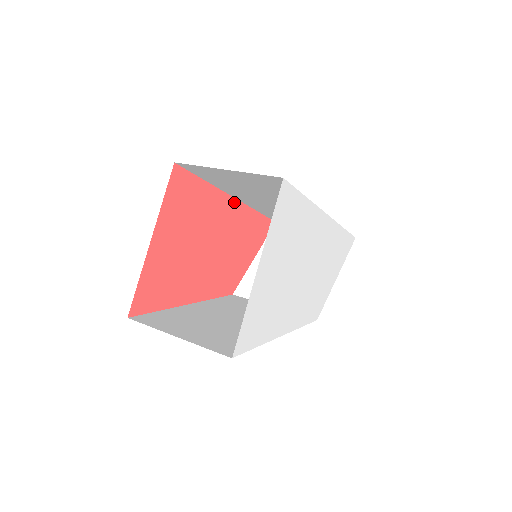
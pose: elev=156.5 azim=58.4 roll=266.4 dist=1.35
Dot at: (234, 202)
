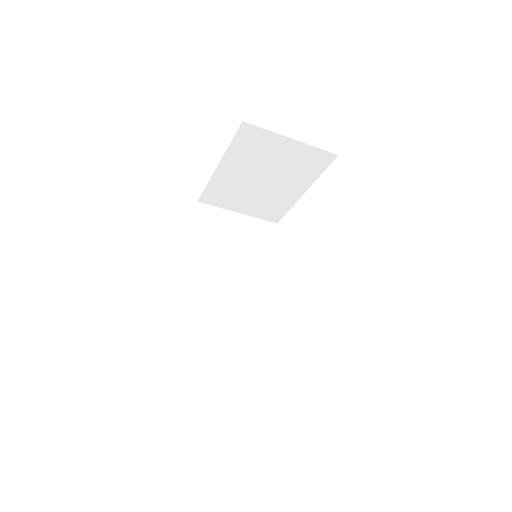
Dot at: (189, 282)
